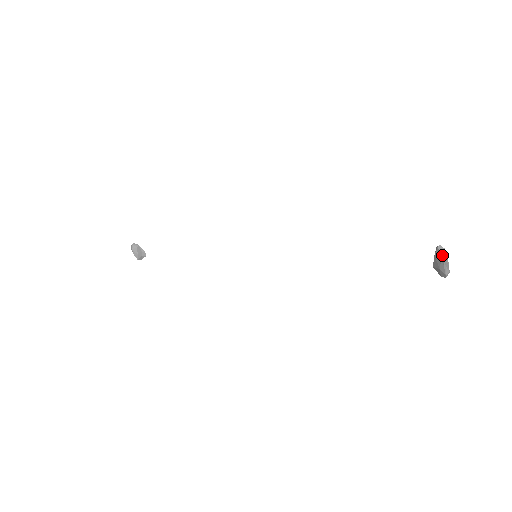
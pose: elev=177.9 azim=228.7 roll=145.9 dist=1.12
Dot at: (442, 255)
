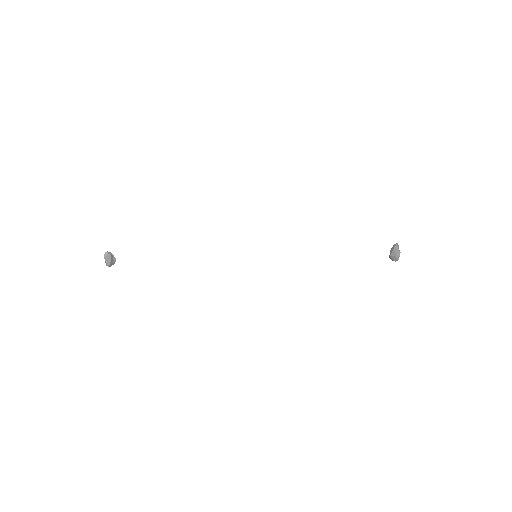
Dot at: occluded
